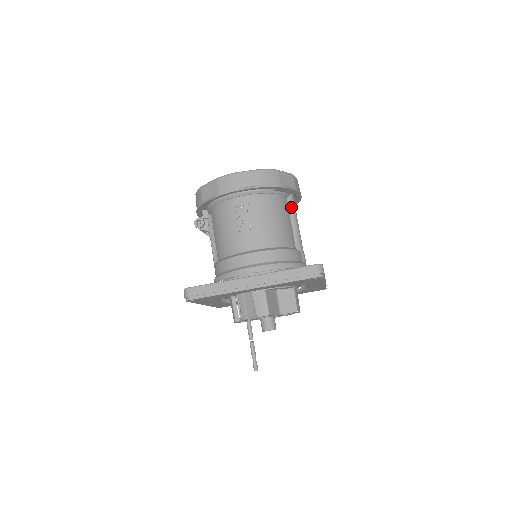
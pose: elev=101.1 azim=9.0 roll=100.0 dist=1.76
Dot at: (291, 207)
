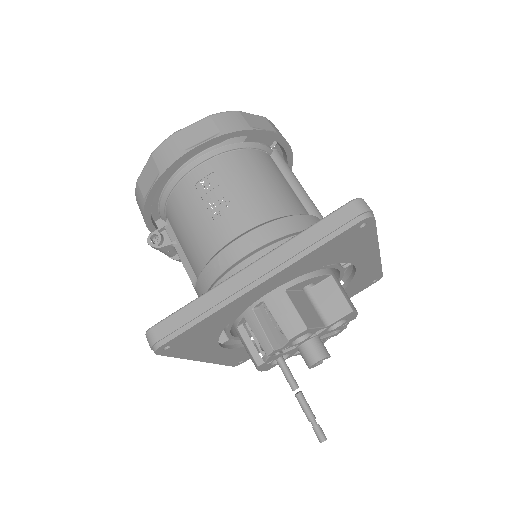
Dot at: (281, 165)
